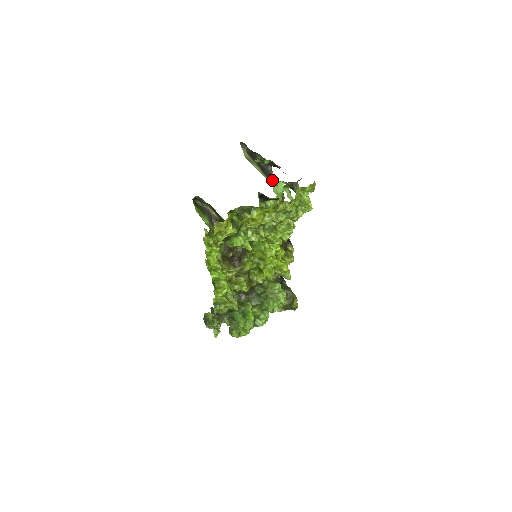
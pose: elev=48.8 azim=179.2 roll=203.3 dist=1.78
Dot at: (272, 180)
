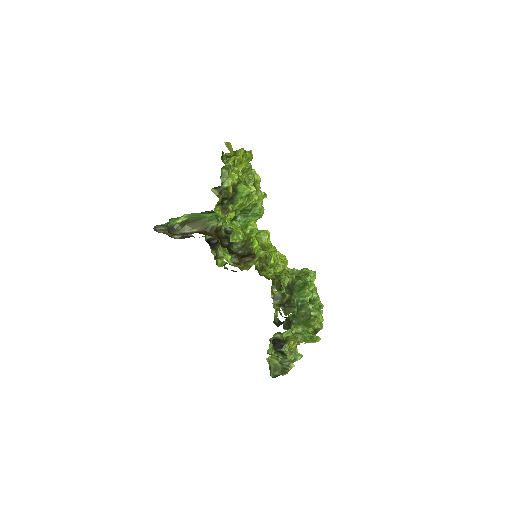
Dot at: occluded
